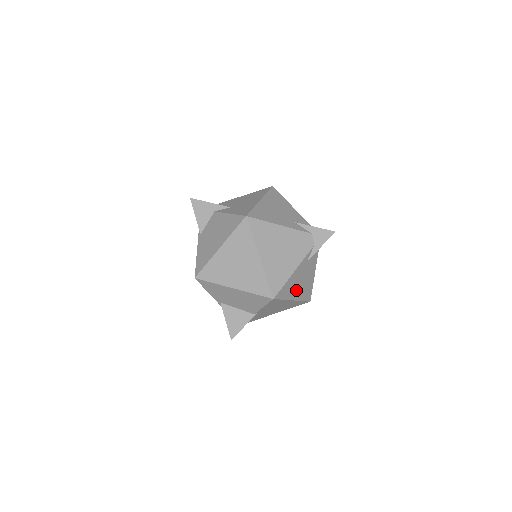
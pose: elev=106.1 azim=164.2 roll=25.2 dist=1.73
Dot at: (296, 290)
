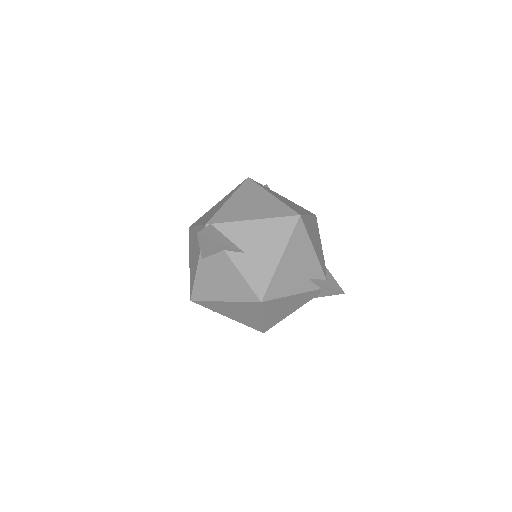
Dot at: occluded
